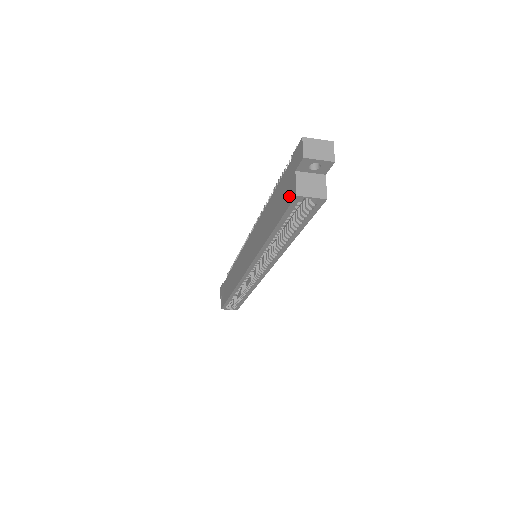
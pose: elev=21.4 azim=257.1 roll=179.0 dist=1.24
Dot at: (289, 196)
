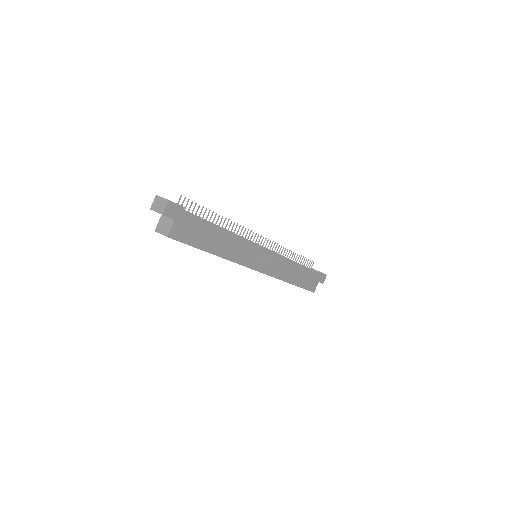
Dot at: occluded
